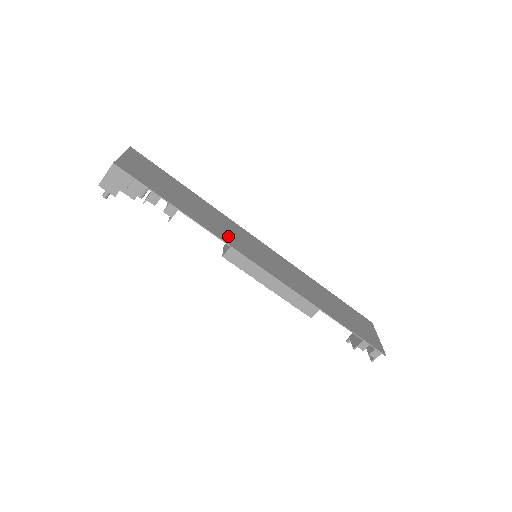
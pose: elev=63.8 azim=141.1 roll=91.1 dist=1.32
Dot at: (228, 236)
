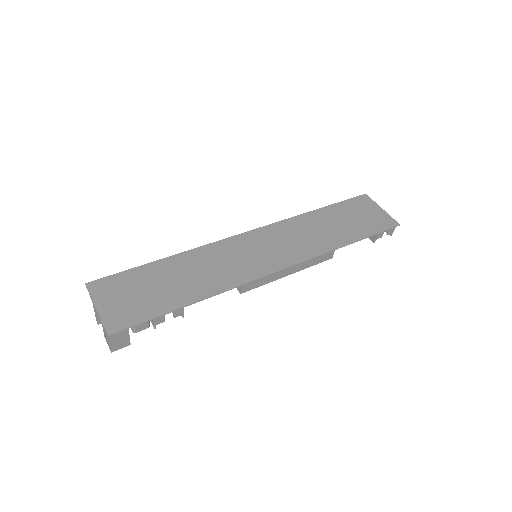
Dot at: (229, 274)
